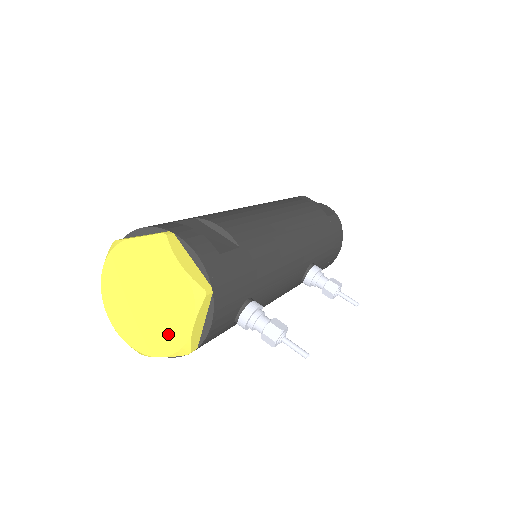
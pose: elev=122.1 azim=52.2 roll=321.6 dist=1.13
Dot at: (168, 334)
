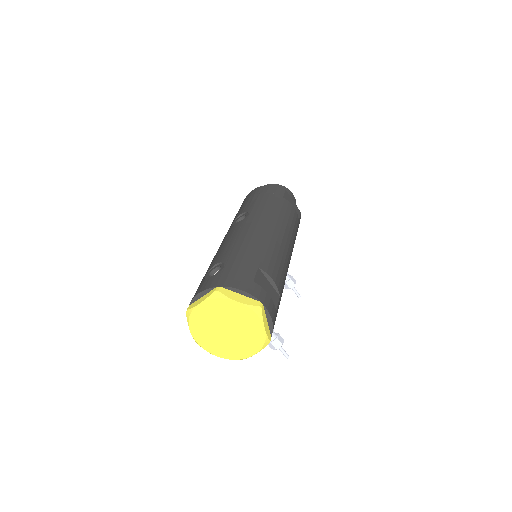
Dot at: (233, 351)
